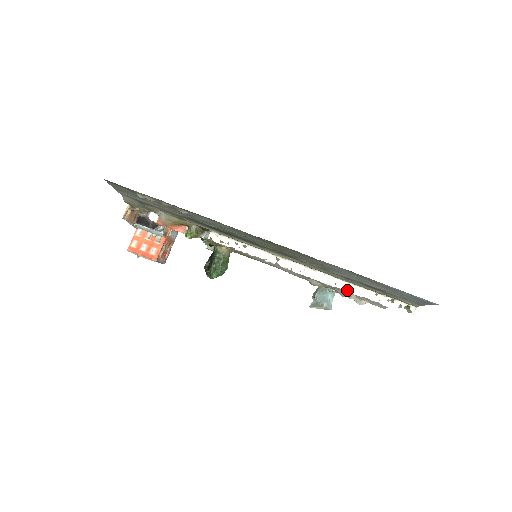
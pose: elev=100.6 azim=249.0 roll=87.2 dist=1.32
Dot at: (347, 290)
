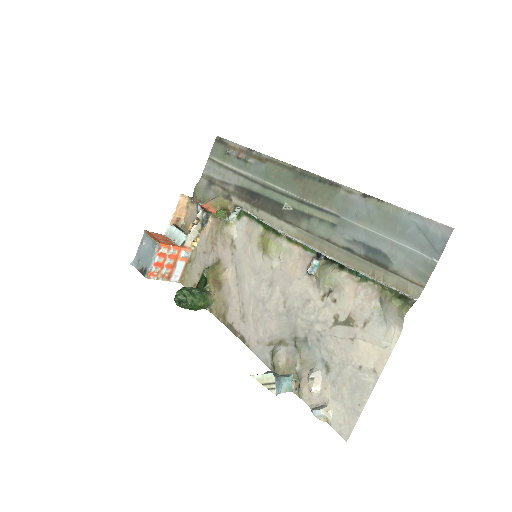
Dot at: (340, 263)
